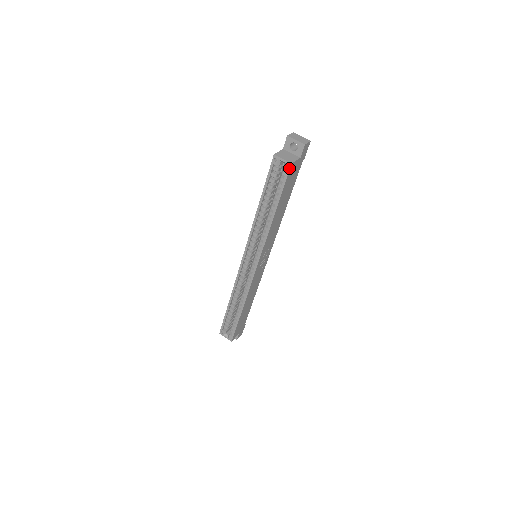
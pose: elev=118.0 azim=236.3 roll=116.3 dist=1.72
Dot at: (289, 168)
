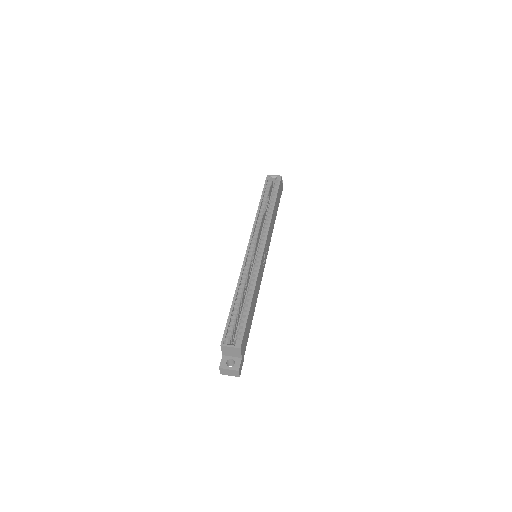
Dot at: (280, 178)
